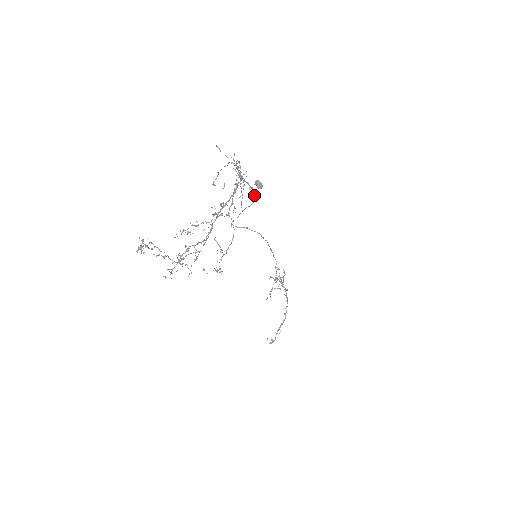
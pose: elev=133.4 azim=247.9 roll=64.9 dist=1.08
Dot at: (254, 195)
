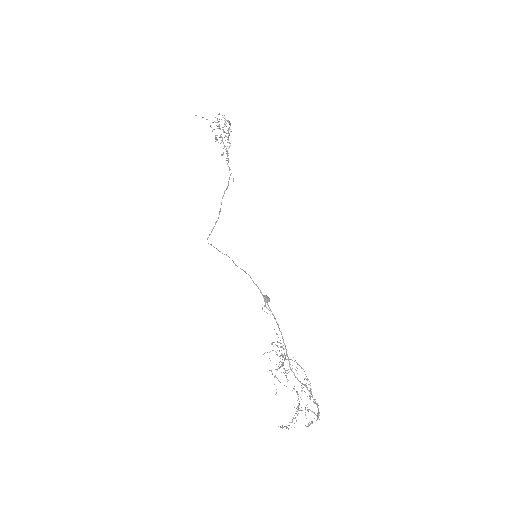
Dot at: (269, 307)
